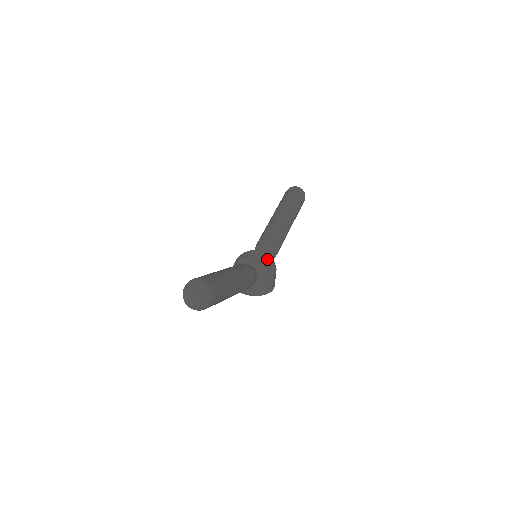
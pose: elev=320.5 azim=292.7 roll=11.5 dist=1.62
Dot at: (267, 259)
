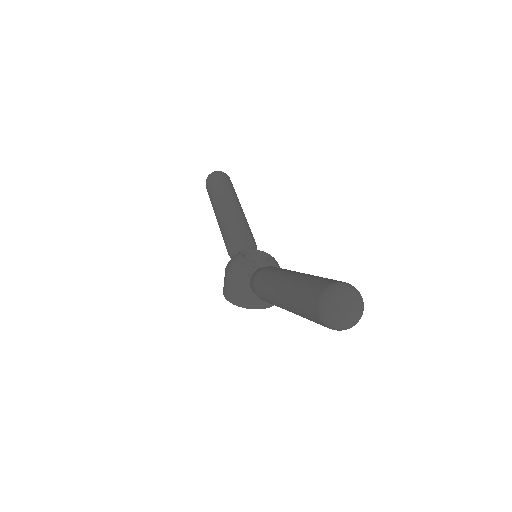
Dot at: (271, 256)
